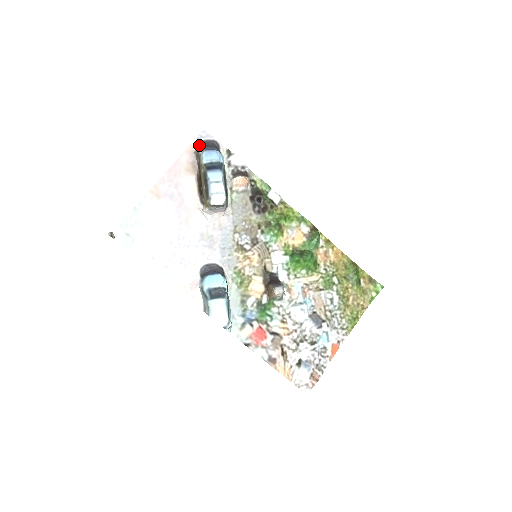
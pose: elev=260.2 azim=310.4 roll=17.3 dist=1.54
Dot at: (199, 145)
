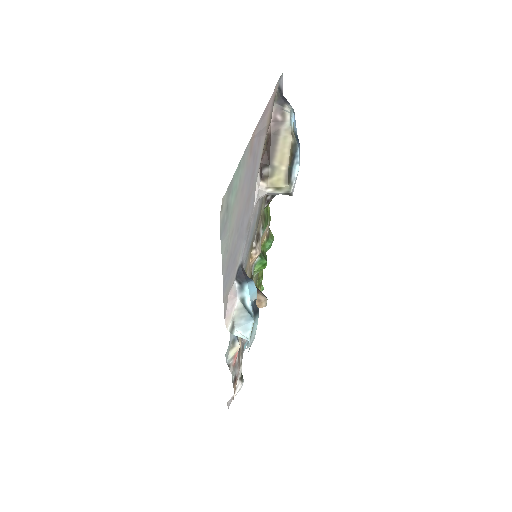
Dot at: (280, 92)
